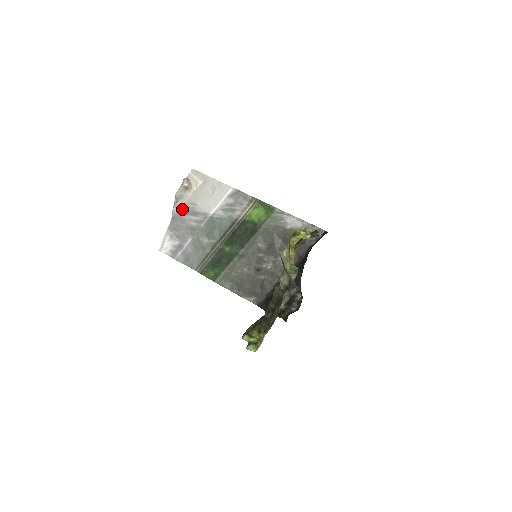
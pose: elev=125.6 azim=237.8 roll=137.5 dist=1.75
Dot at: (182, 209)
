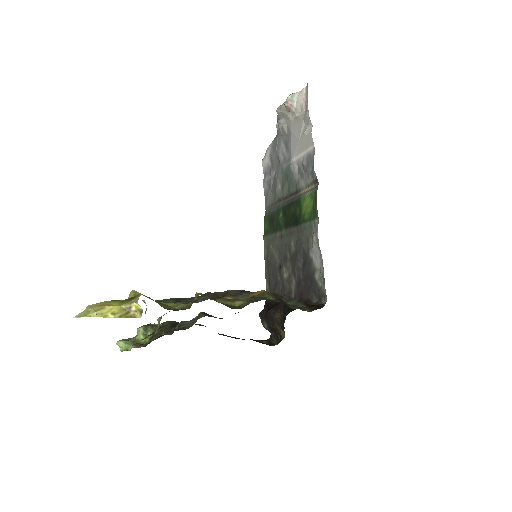
Dot at: (283, 130)
